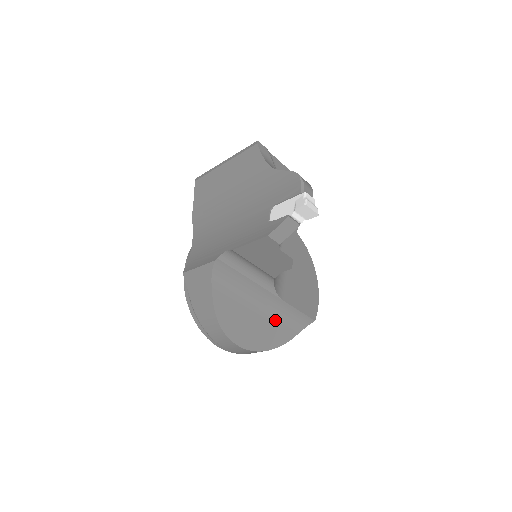
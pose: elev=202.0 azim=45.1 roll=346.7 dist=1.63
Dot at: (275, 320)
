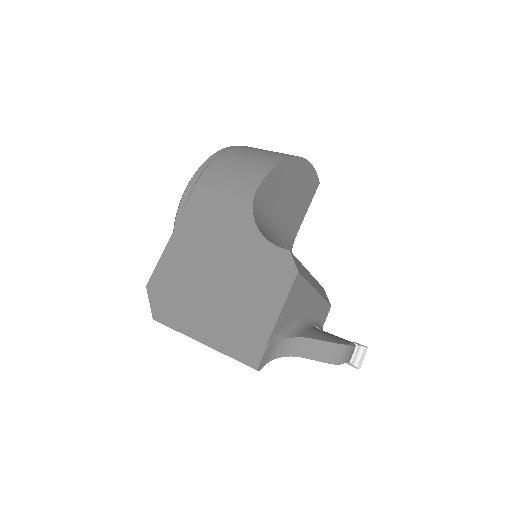
Dot at: occluded
